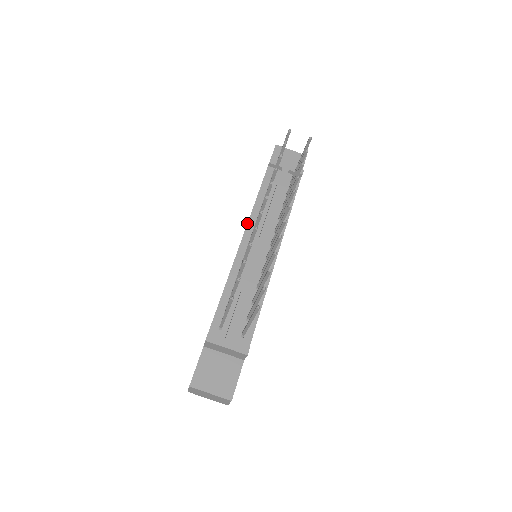
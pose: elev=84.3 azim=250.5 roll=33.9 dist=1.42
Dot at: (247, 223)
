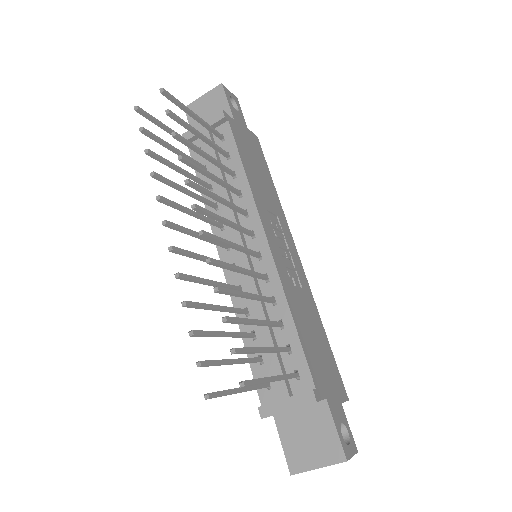
Dot at: occluded
